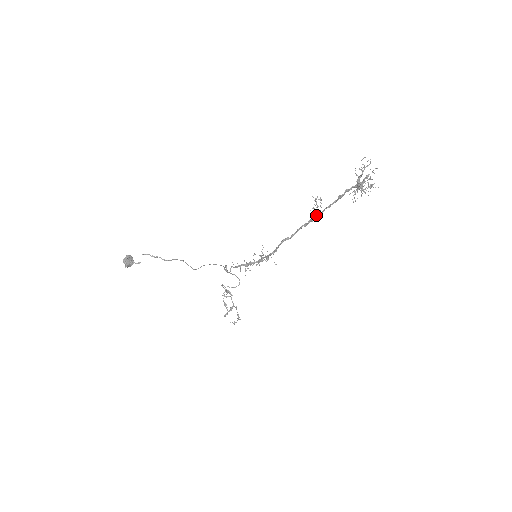
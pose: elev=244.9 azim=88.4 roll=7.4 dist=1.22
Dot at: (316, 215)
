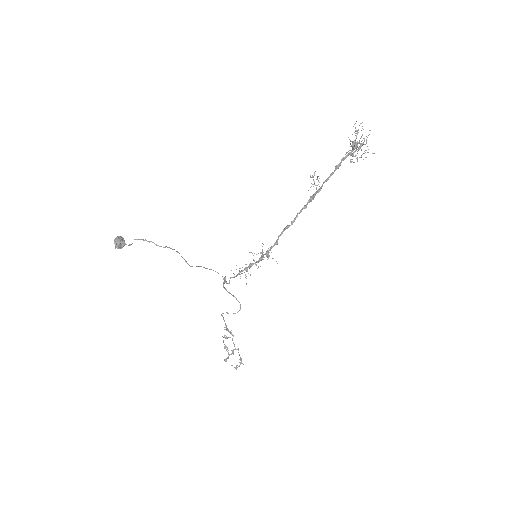
Dot at: (315, 193)
